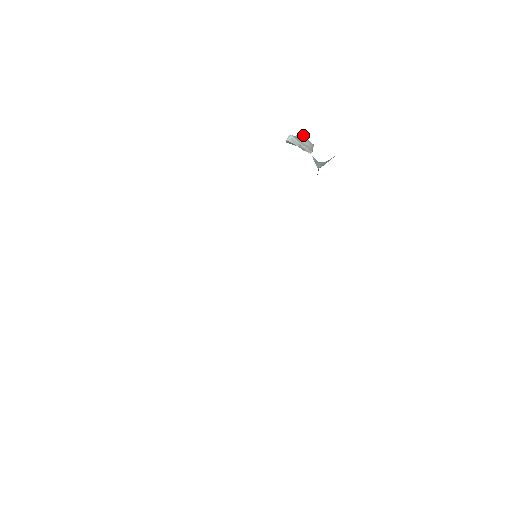
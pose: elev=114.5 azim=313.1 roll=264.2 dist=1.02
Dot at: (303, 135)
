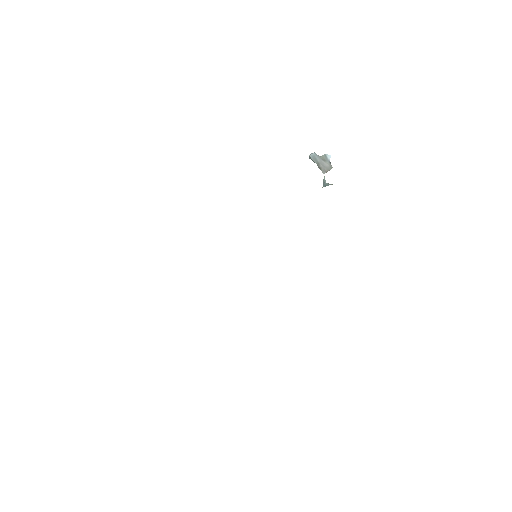
Dot at: (328, 157)
